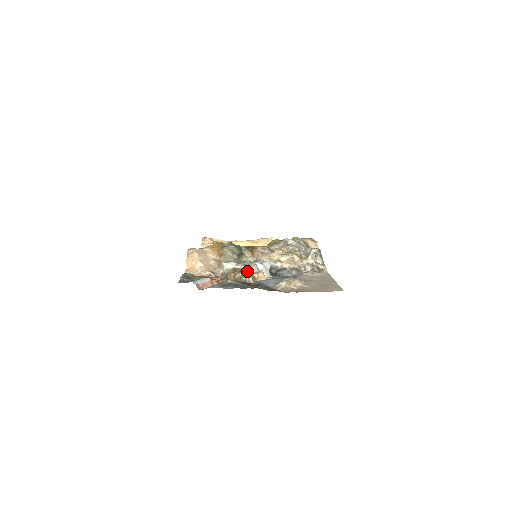
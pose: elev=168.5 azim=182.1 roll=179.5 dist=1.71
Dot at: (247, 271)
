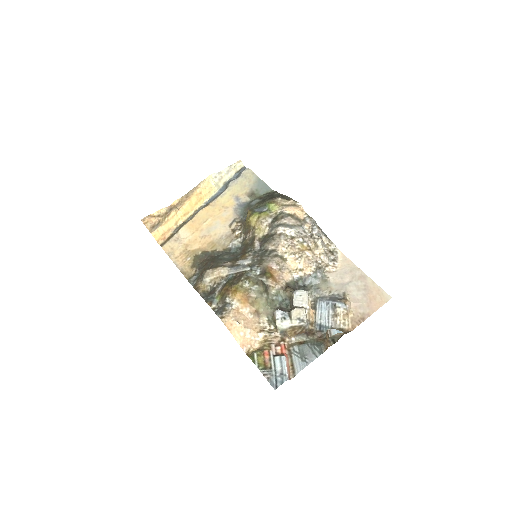
Dot at: (306, 325)
